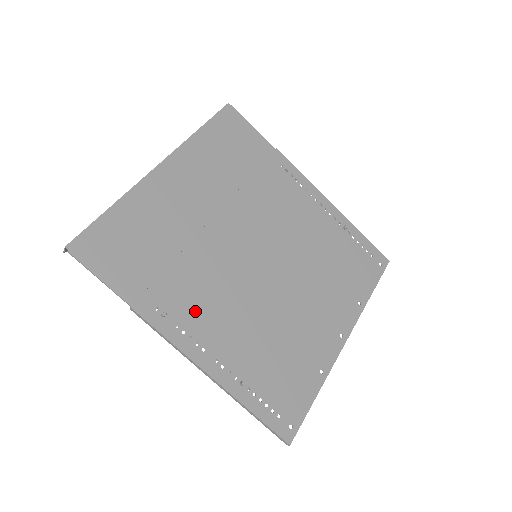
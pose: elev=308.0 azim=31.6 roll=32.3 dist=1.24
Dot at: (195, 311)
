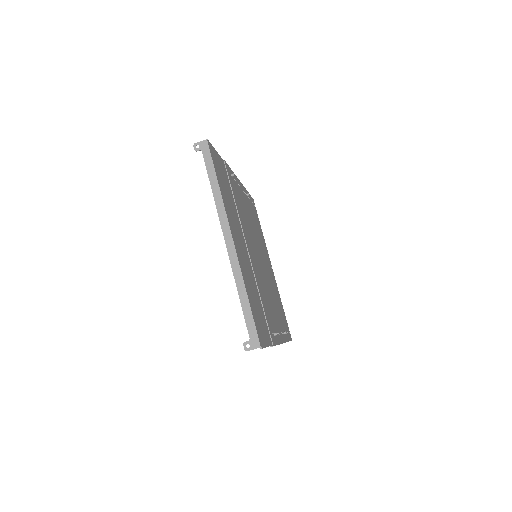
Dot at: (272, 318)
